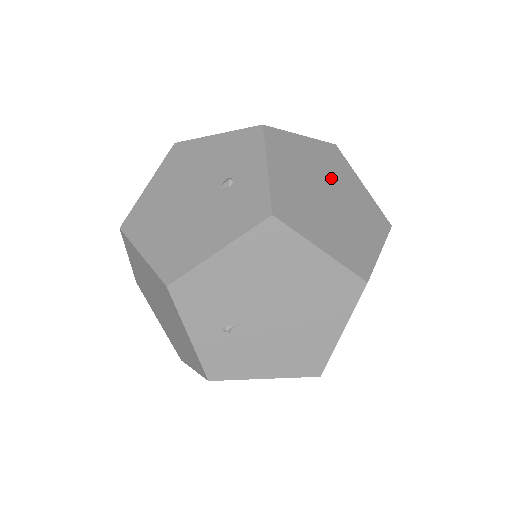
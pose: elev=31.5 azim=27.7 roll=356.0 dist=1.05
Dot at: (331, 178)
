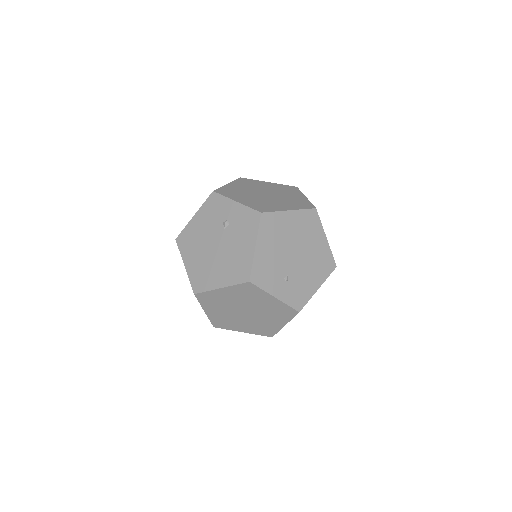
Dot at: (257, 189)
